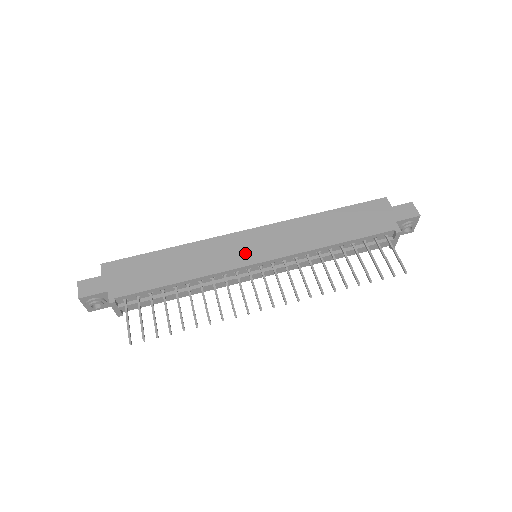
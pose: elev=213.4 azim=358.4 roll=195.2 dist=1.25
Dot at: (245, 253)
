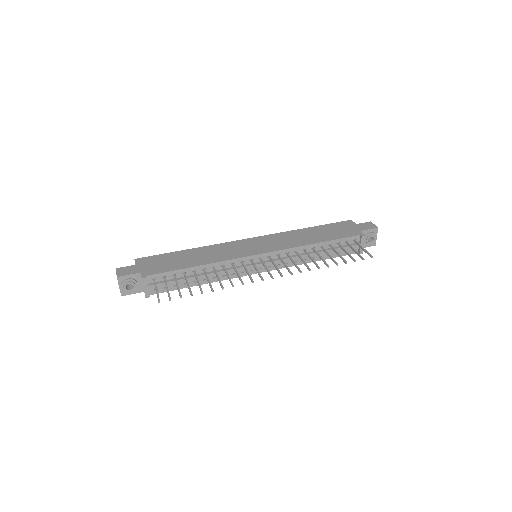
Dot at: (248, 250)
